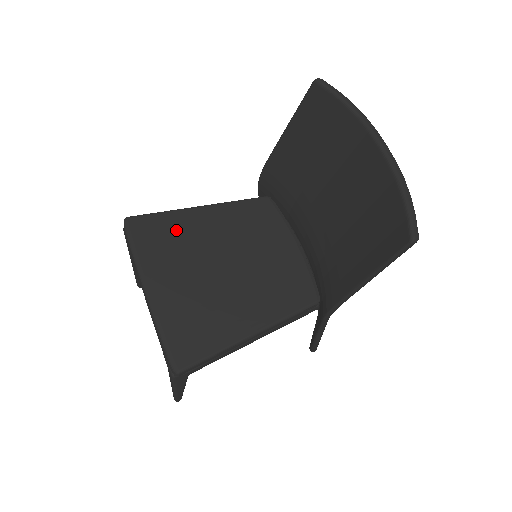
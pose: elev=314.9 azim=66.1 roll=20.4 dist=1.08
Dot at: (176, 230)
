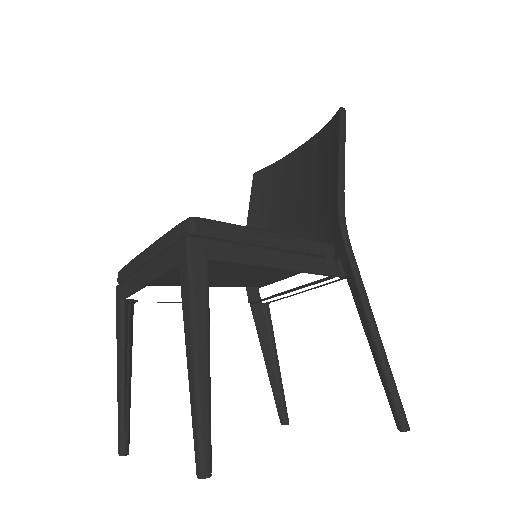
Dot at: occluded
